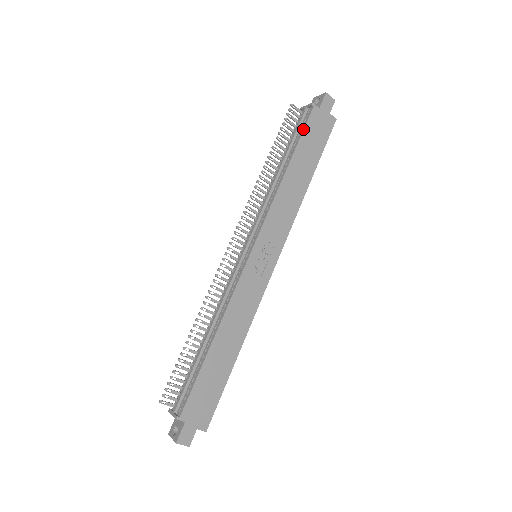
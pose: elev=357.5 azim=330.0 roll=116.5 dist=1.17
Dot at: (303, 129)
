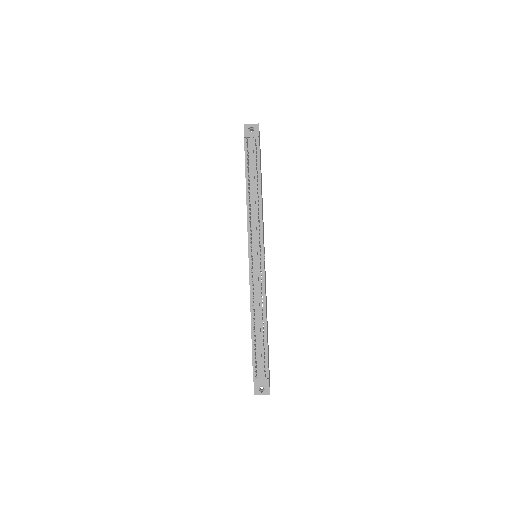
Dot at: (259, 156)
